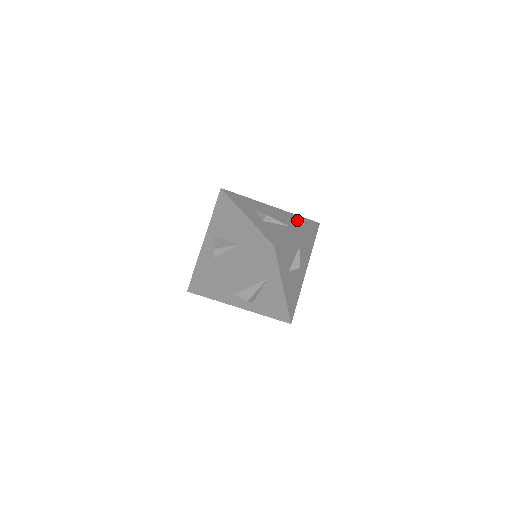
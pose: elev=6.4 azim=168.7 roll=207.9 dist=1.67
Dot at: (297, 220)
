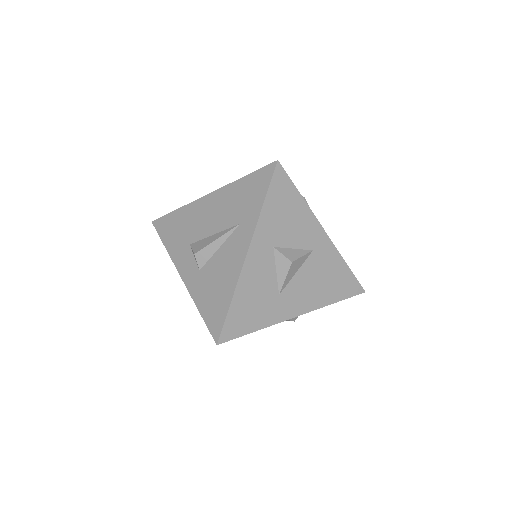
Dot at: occluded
